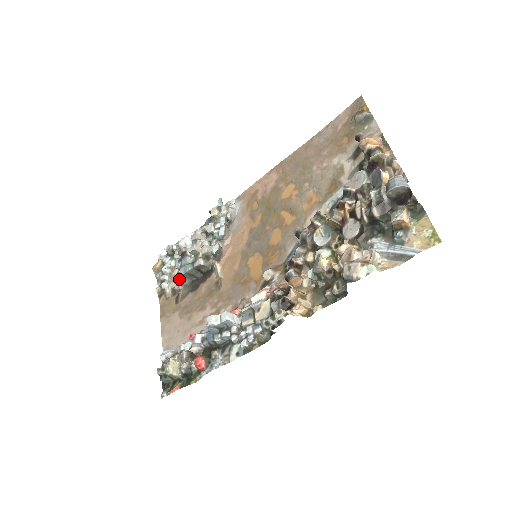
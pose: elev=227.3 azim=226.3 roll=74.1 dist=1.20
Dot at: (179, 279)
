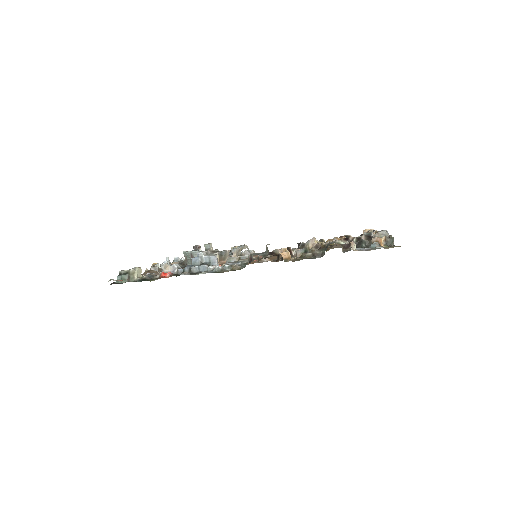
Dot at: occluded
